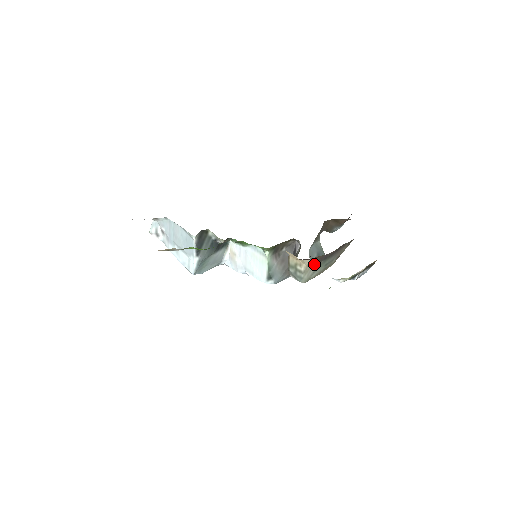
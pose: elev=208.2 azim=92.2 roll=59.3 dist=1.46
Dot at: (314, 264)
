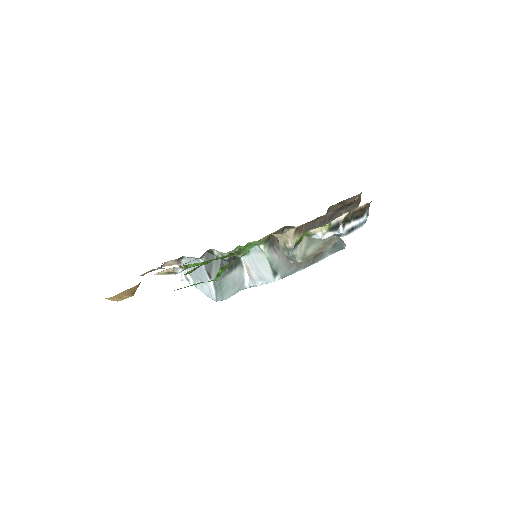
Dot at: occluded
